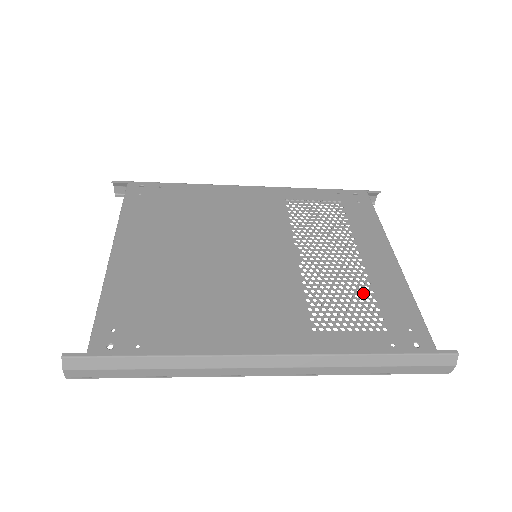
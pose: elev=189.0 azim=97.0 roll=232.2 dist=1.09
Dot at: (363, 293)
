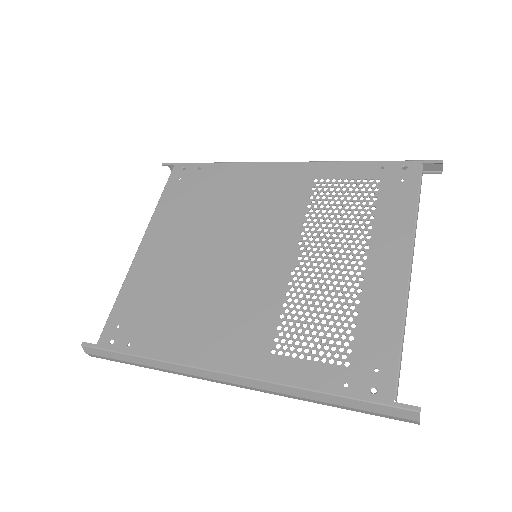
Dot at: (344, 315)
